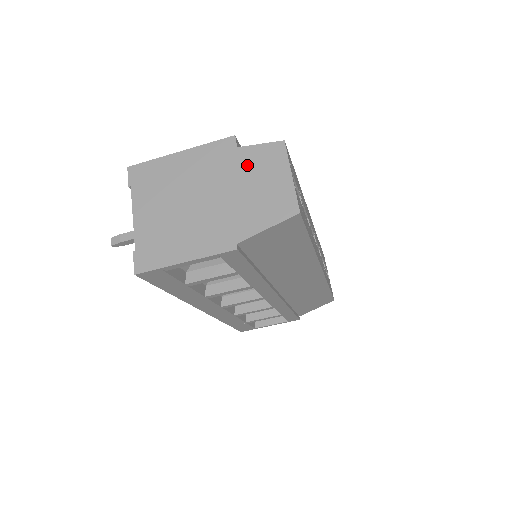
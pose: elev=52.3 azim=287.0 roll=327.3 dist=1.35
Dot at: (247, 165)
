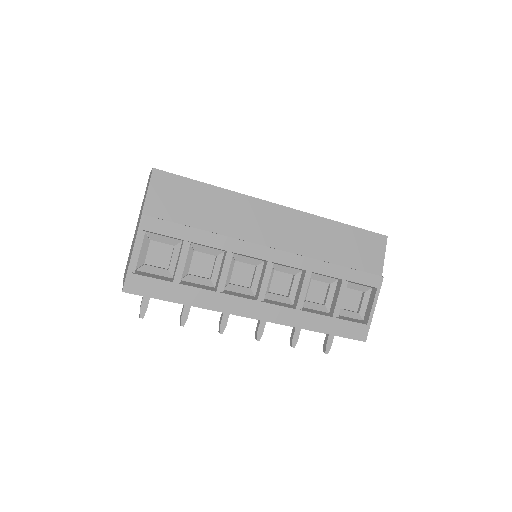
Dot at: occluded
